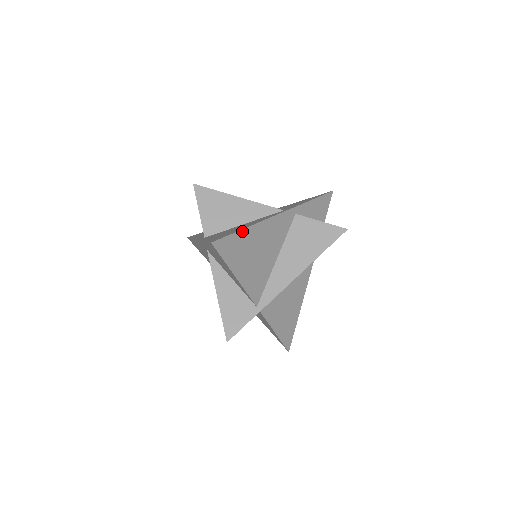
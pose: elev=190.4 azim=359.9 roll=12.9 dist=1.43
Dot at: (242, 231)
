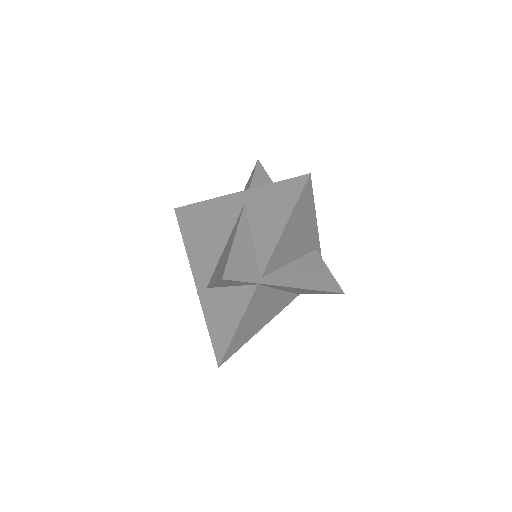
Dot at: (313, 201)
